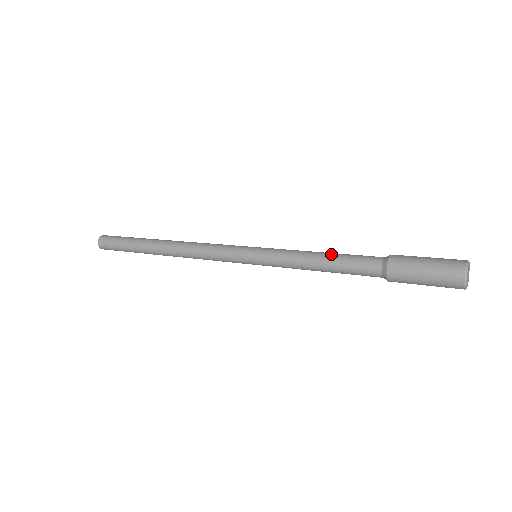
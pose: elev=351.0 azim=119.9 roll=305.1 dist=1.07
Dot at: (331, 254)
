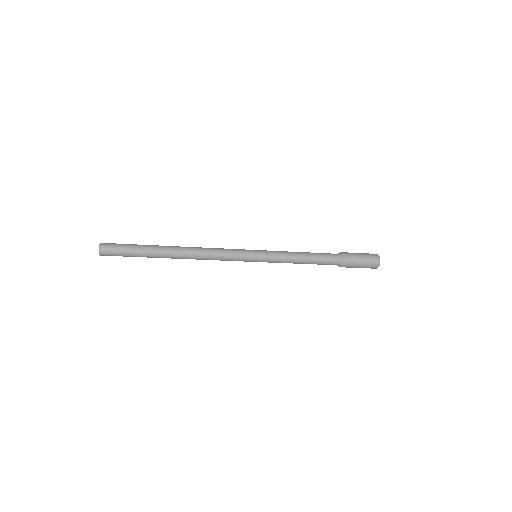
Dot at: (308, 252)
